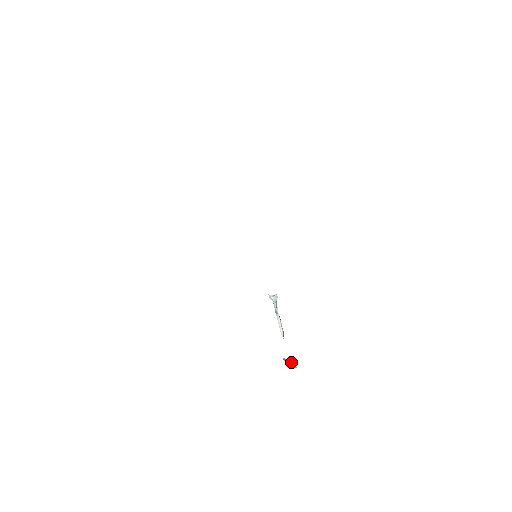
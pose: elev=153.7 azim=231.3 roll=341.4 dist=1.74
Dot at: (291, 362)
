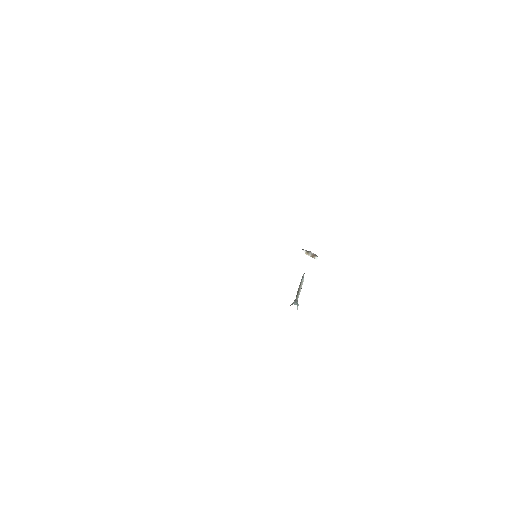
Dot at: occluded
